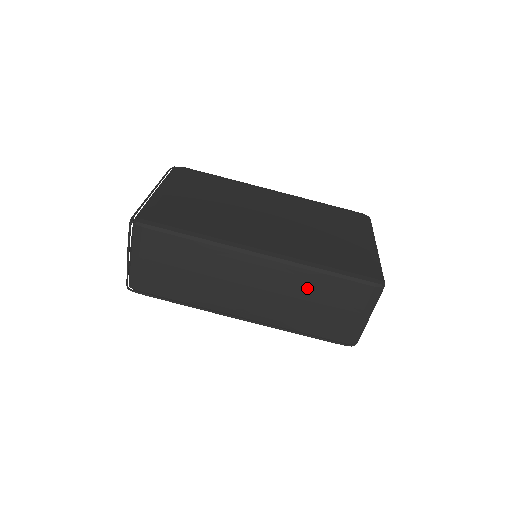
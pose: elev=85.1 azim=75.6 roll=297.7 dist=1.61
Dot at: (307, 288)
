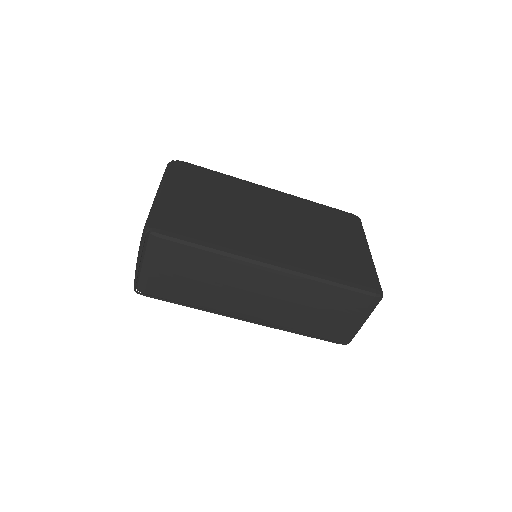
Dot at: (313, 297)
